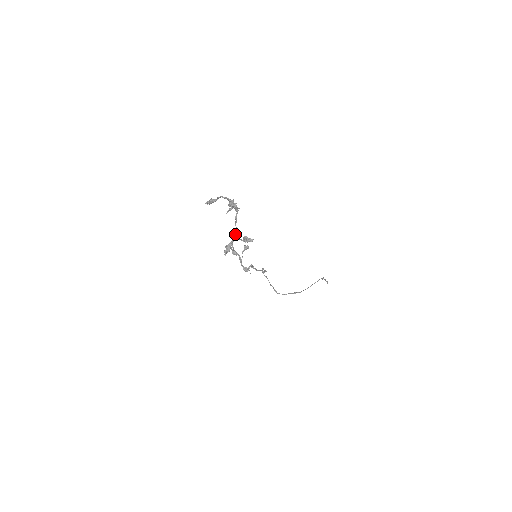
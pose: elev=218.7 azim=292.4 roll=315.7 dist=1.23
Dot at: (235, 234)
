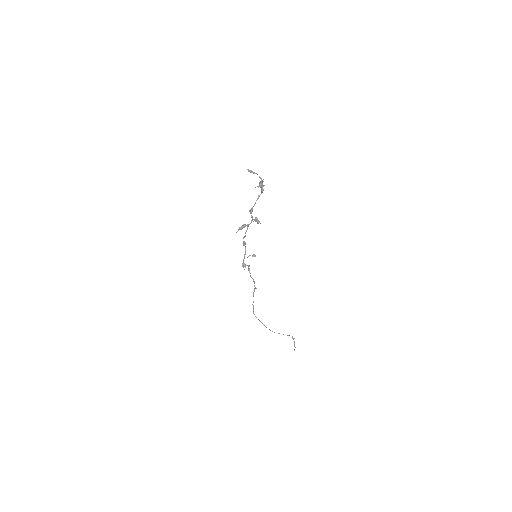
Dot at: (252, 209)
